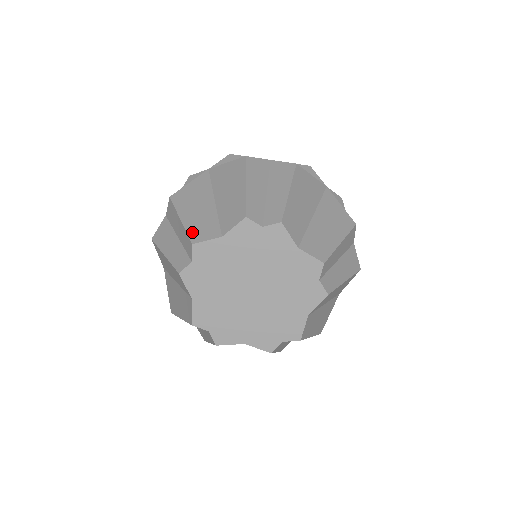
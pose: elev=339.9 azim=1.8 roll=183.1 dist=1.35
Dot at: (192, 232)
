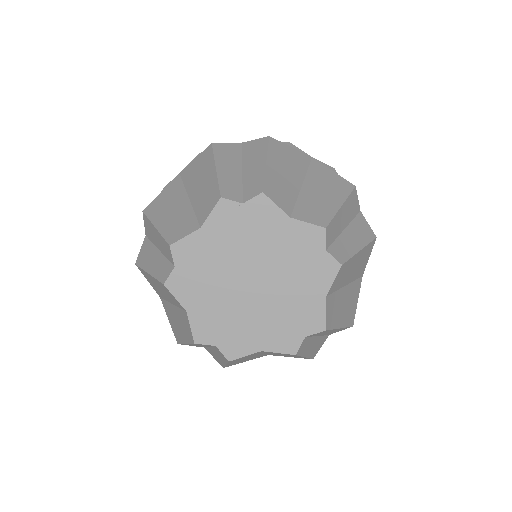
Dot at: (168, 234)
